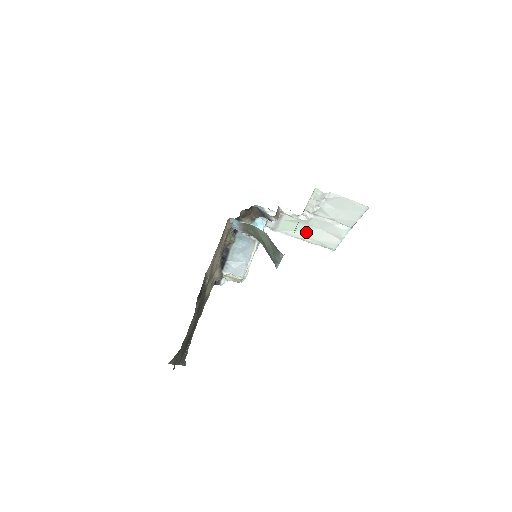
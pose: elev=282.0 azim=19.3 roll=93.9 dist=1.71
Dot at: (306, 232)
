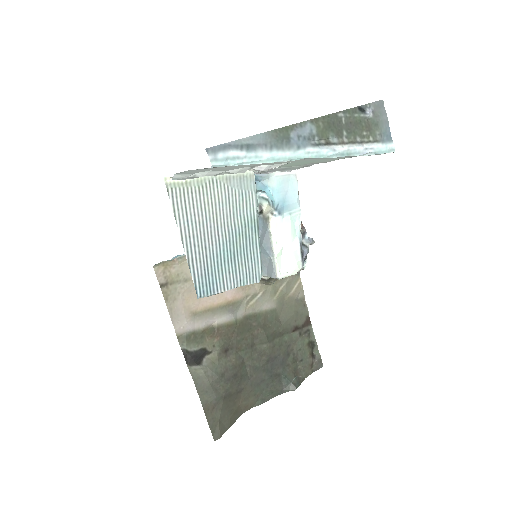
Dot at: (319, 159)
